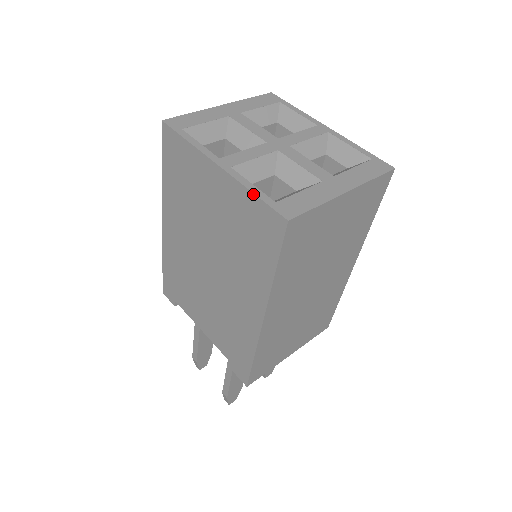
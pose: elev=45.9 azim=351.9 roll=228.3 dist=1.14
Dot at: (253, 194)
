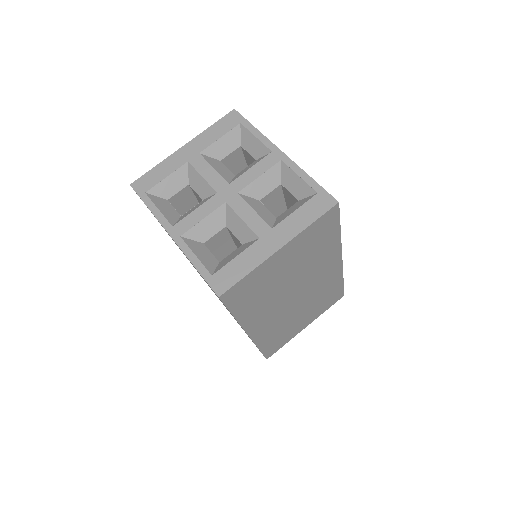
Dot at: occluded
